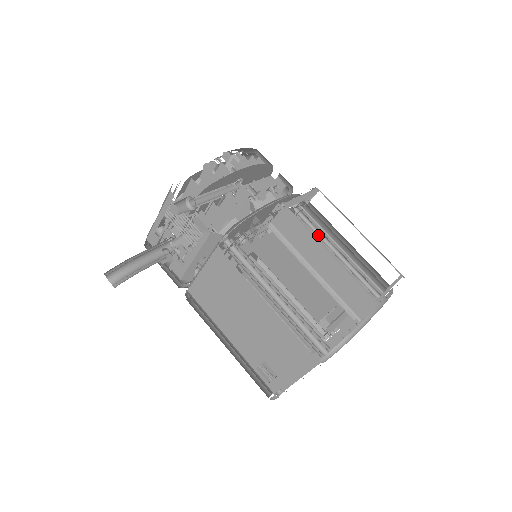
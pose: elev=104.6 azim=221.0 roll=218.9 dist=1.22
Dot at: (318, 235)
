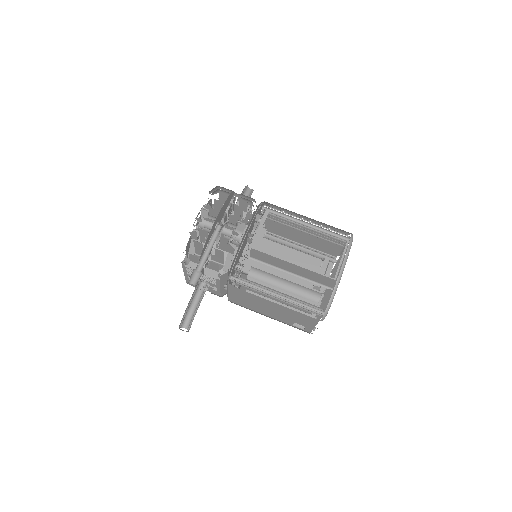
Dot at: (288, 218)
